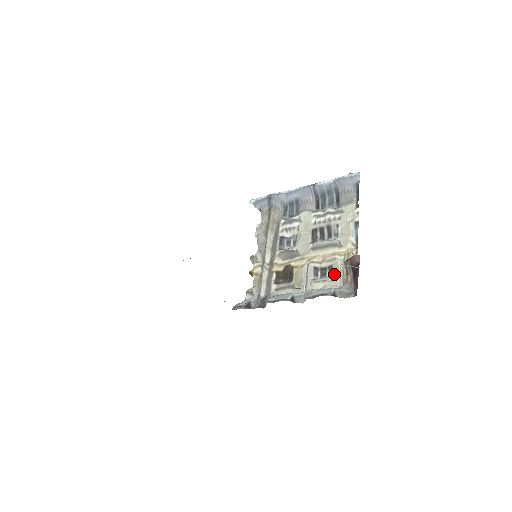
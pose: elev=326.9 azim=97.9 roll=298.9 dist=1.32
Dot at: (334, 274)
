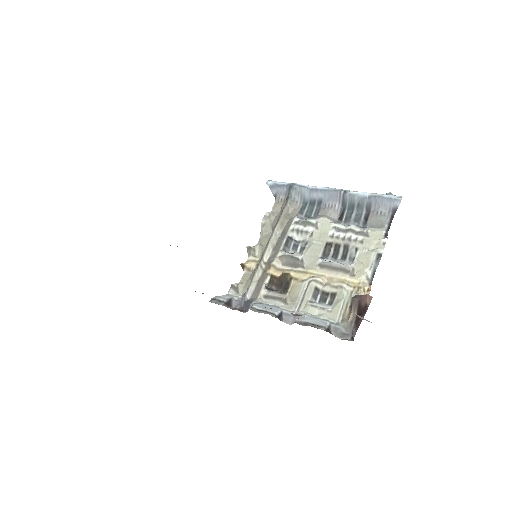
Dot at: (335, 305)
